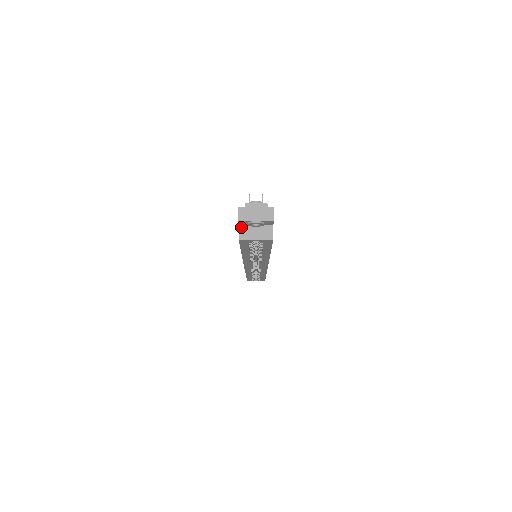
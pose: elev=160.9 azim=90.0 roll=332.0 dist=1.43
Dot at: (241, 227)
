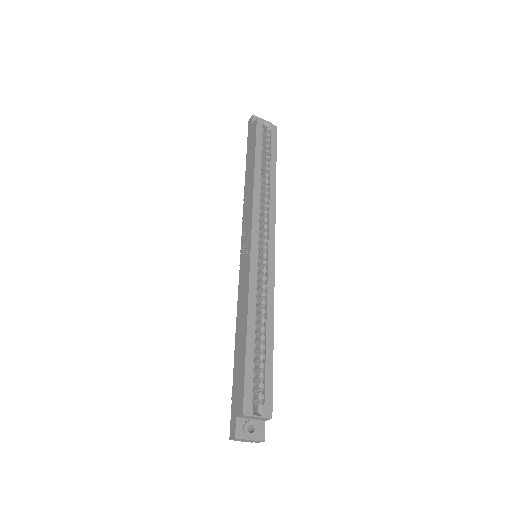
Dot at: occluded
